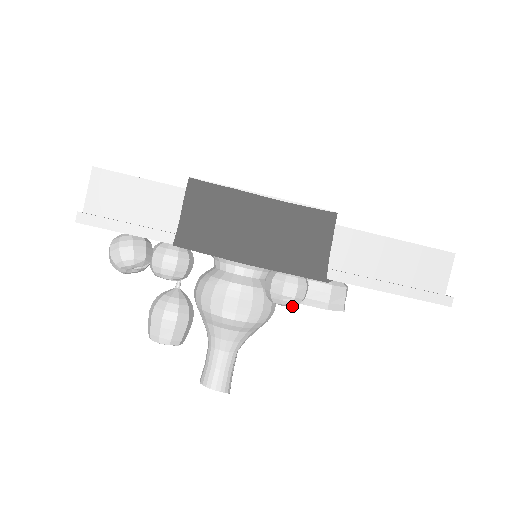
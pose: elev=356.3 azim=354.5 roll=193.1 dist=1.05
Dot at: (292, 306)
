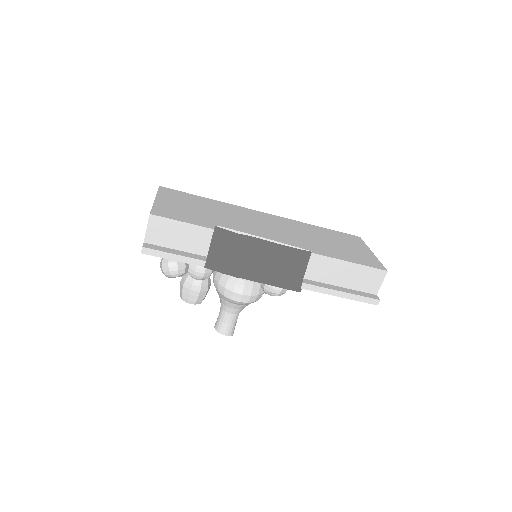
Dot at: occluded
